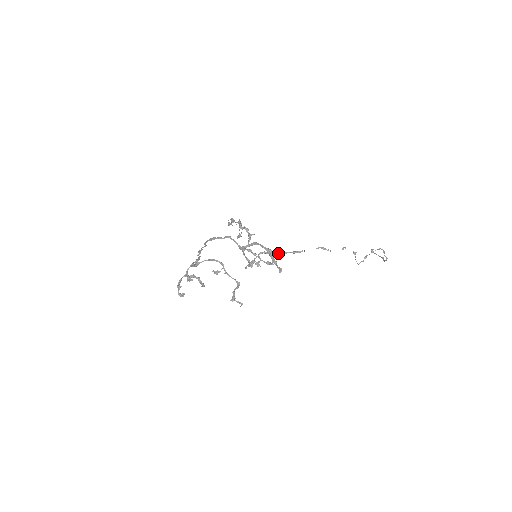
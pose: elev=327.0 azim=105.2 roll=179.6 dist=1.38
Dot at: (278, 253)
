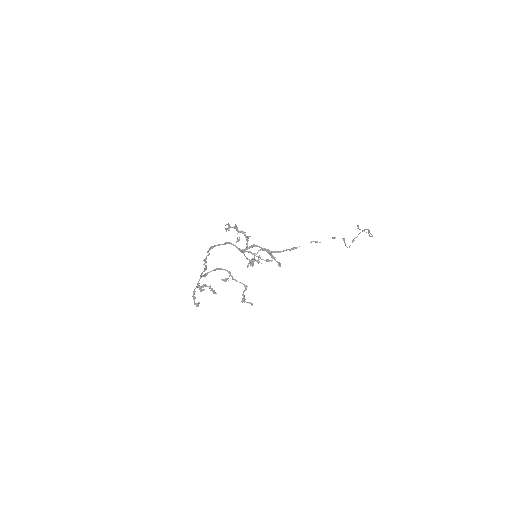
Dot at: (276, 252)
